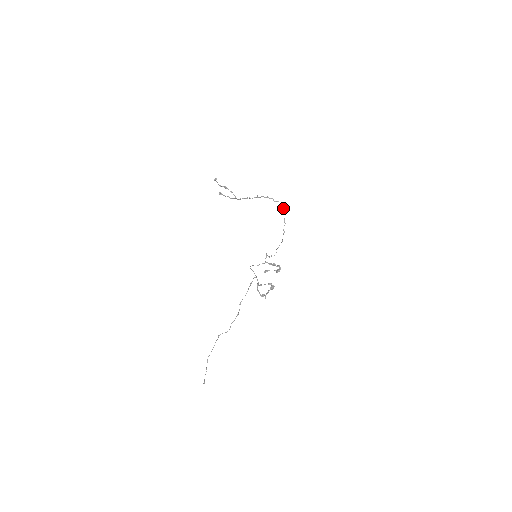
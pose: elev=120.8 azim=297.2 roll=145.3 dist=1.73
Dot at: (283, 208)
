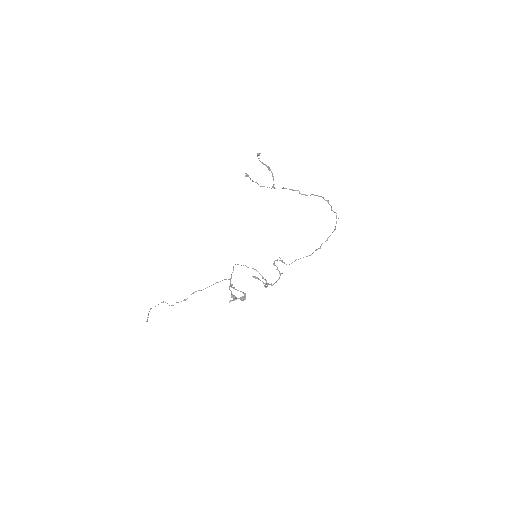
Dot at: (336, 223)
